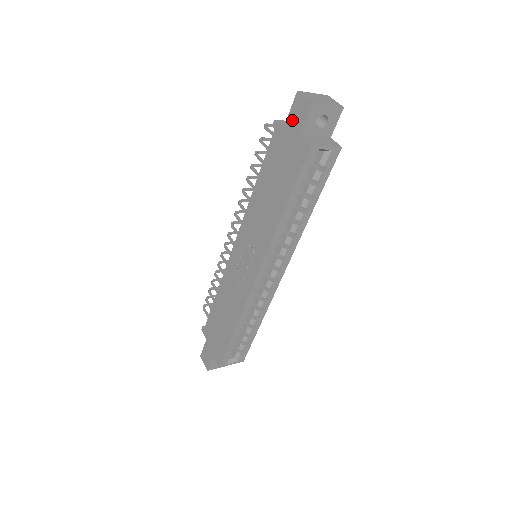
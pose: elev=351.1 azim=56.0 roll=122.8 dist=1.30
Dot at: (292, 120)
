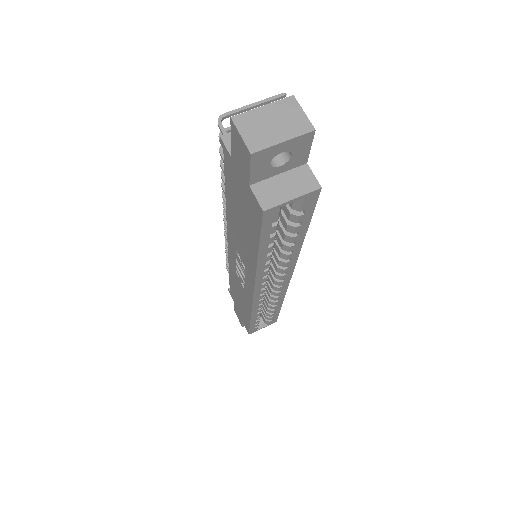
Dot at: (236, 156)
